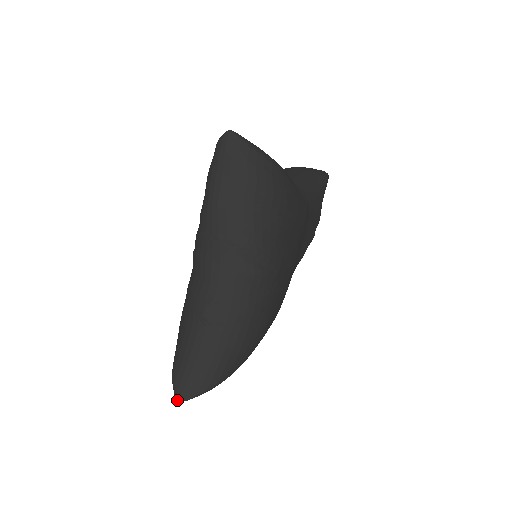
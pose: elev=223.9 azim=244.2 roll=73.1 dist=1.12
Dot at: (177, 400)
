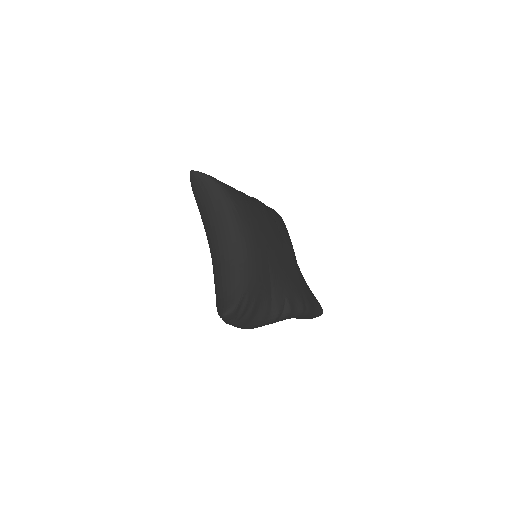
Dot at: (190, 171)
